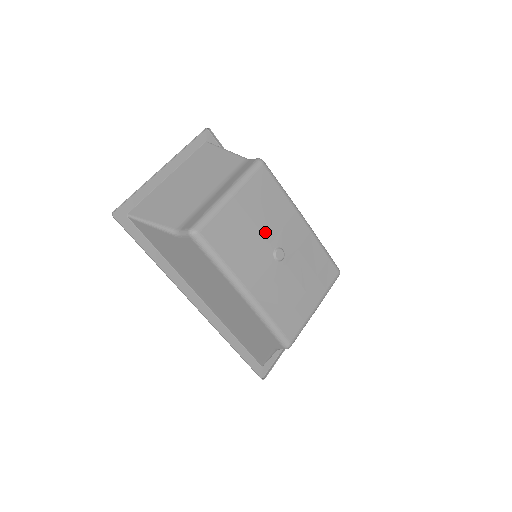
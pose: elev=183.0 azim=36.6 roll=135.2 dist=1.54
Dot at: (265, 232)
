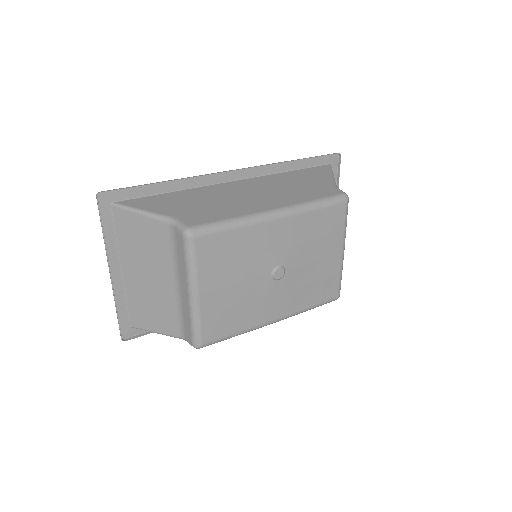
Dot at: (251, 277)
